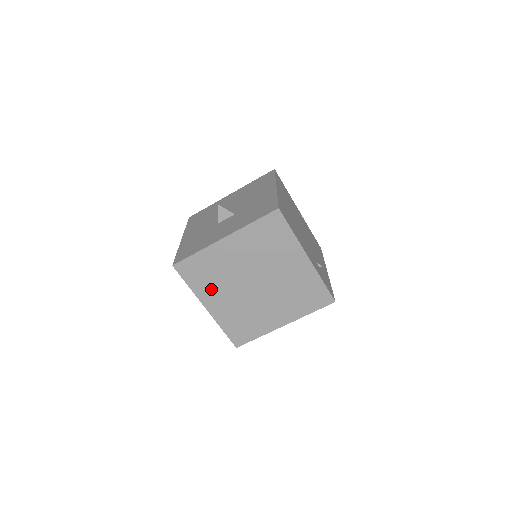
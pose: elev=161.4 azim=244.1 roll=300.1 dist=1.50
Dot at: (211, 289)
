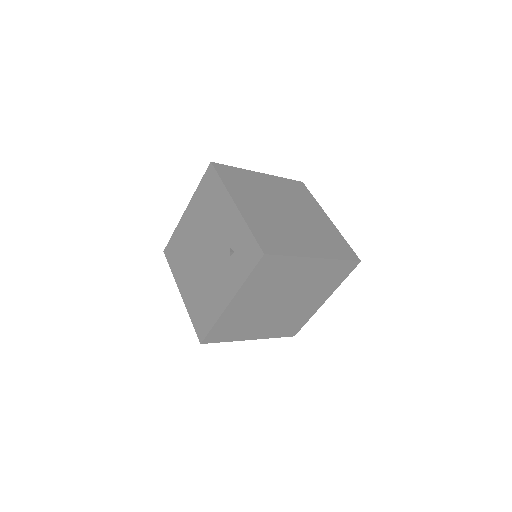
Dot at: (244, 194)
